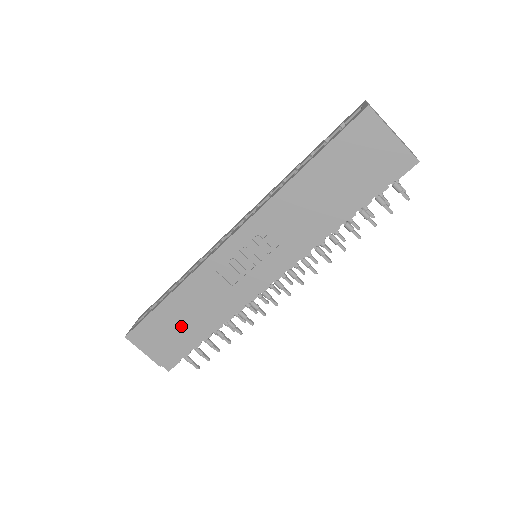
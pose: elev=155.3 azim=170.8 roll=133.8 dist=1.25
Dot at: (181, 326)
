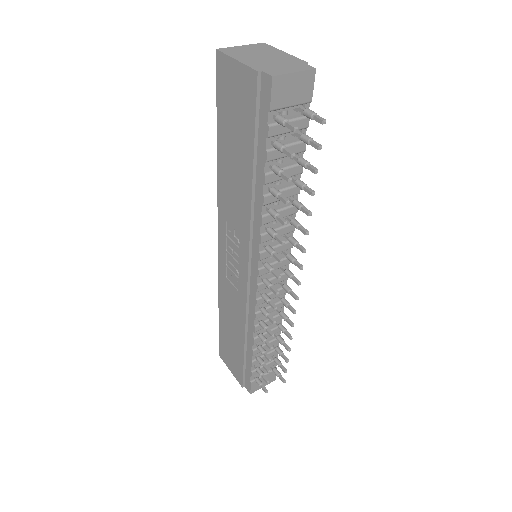
Dot at: (234, 341)
